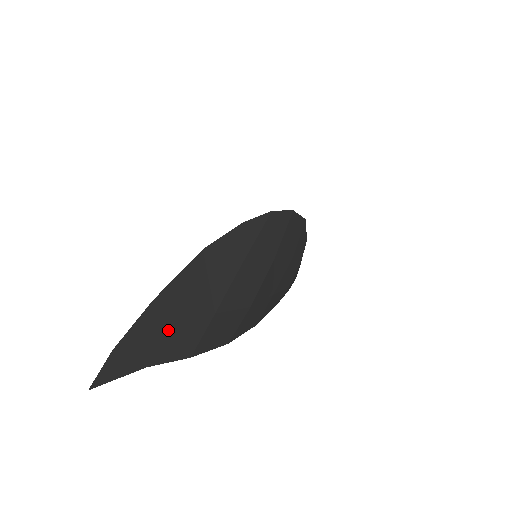
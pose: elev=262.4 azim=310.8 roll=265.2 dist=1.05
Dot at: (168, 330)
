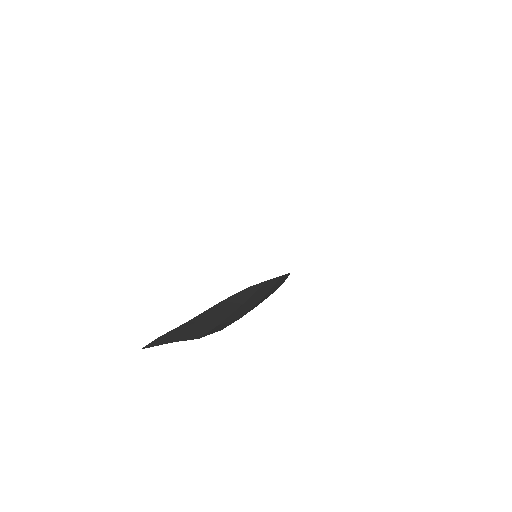
Dot at: (191, 330)
